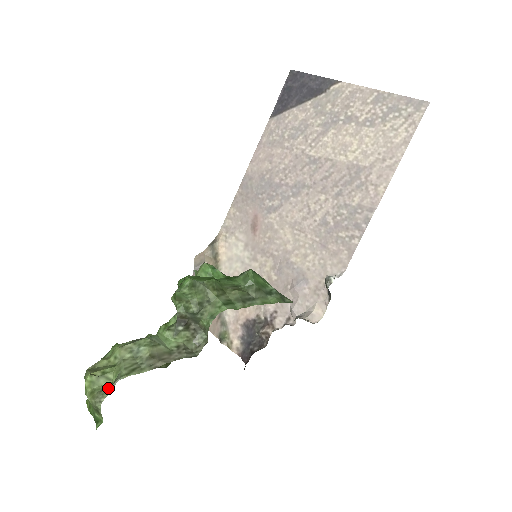
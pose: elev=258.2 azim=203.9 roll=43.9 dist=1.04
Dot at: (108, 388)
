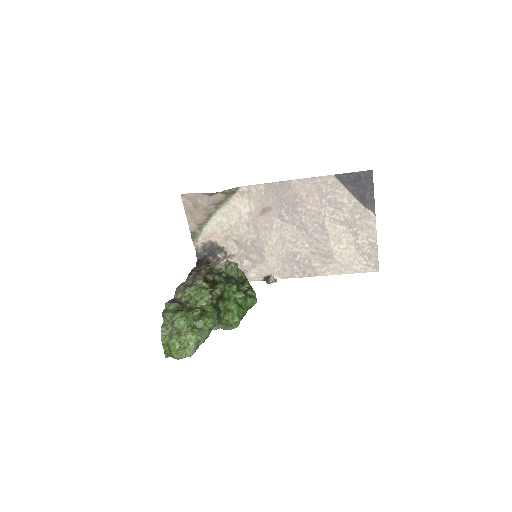
Dot at: (185, 356)
